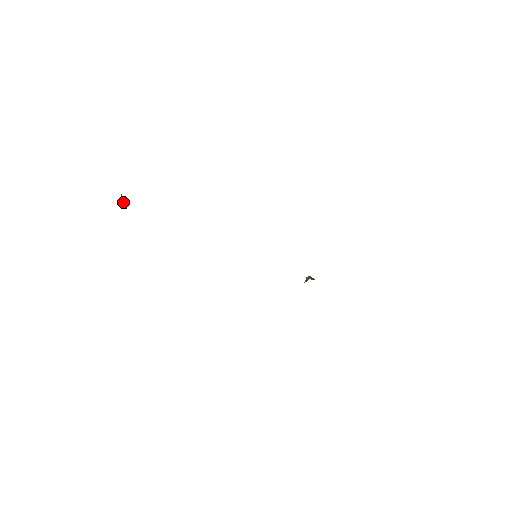
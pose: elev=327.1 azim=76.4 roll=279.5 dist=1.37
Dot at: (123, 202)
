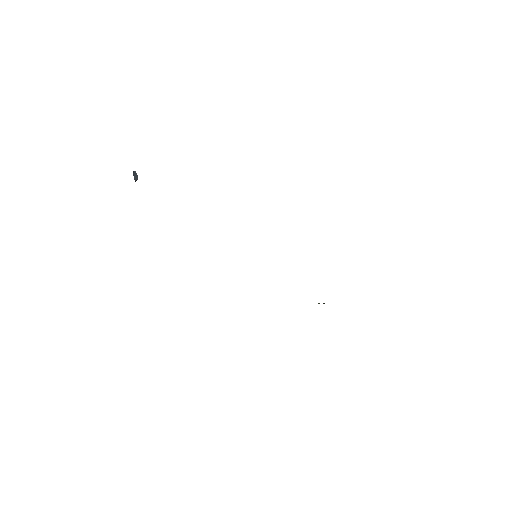
Dot at: (133, 174)
